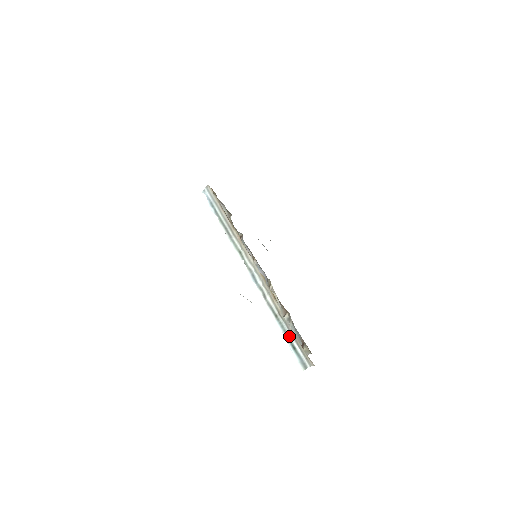
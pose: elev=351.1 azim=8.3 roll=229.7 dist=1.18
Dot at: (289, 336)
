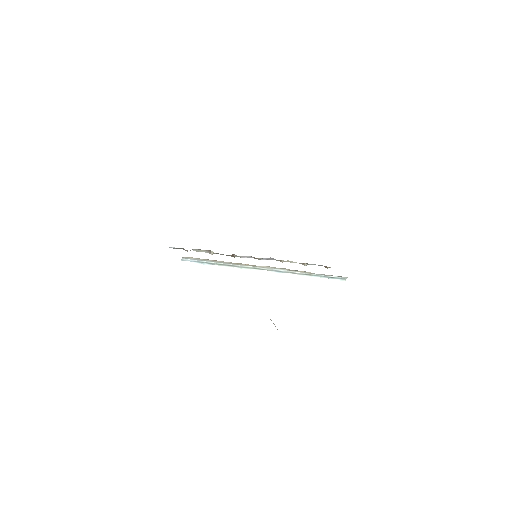
Dot at: (325, 276)
